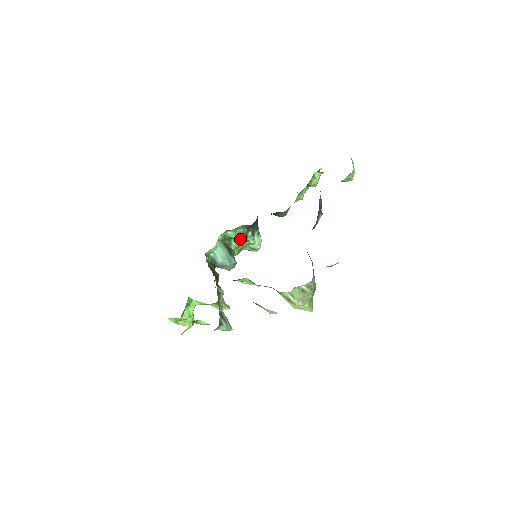
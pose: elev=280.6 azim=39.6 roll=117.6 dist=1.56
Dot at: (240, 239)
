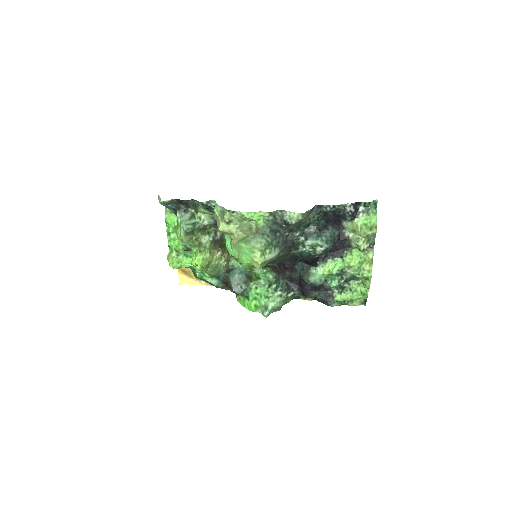
Dot at: (264, 284)
